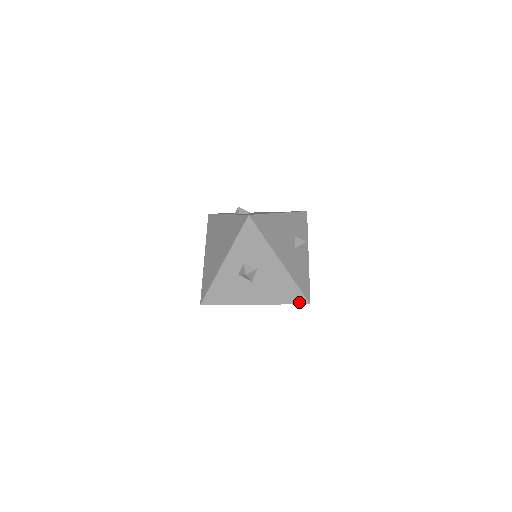
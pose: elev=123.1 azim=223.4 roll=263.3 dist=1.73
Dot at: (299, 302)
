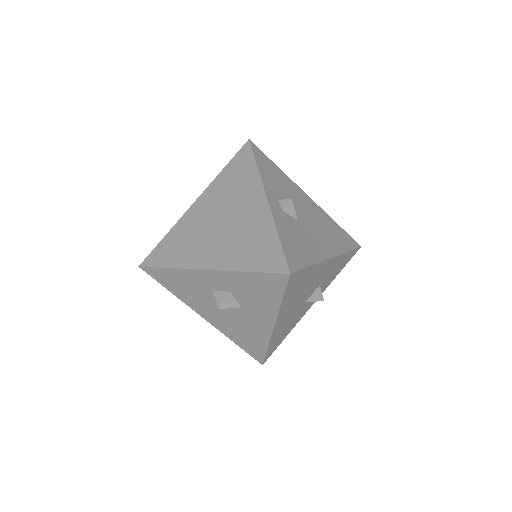
Dot at: (253, 355)
